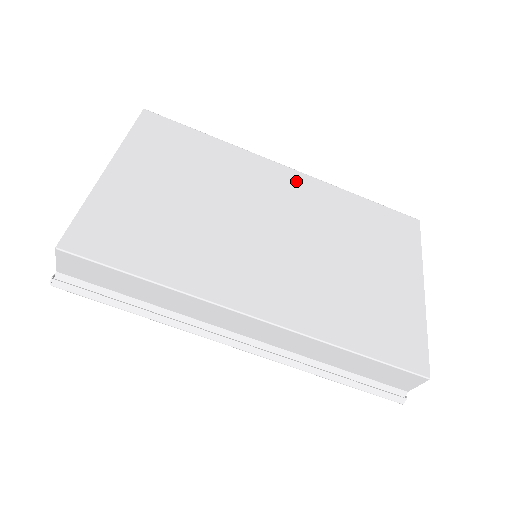
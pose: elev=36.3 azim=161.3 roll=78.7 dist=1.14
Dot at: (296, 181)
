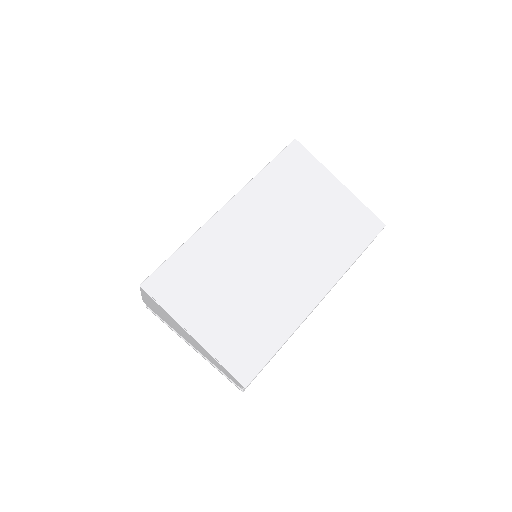
Dot at: (238, 209)
